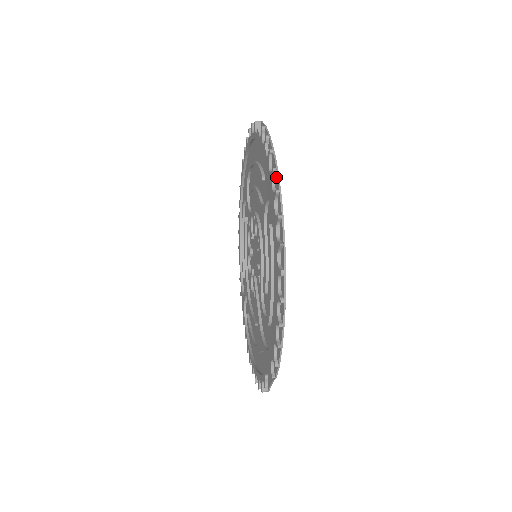
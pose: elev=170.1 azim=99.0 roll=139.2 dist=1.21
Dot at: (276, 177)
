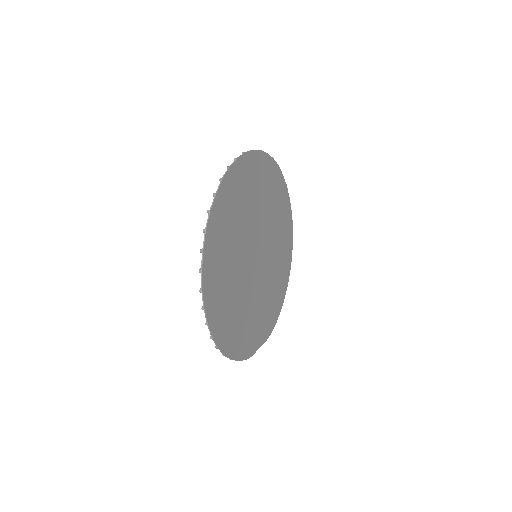
Dot at: (203, 295)
